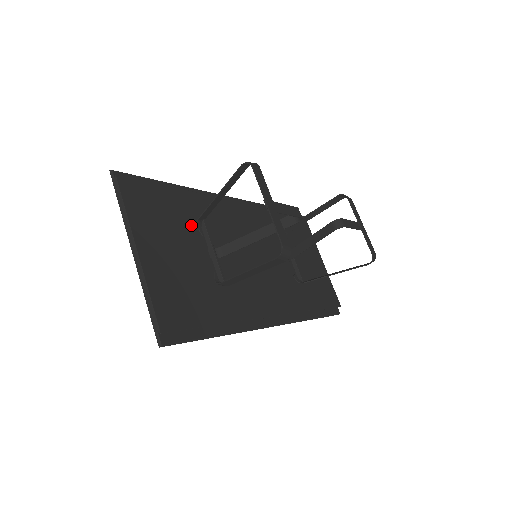
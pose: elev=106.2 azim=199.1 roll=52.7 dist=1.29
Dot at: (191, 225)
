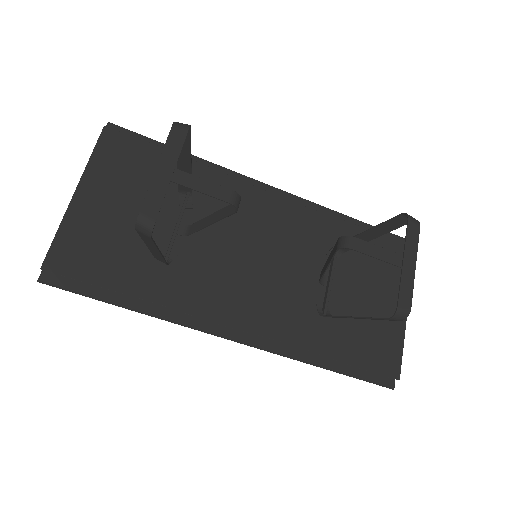
Dot at: (172, 194)
